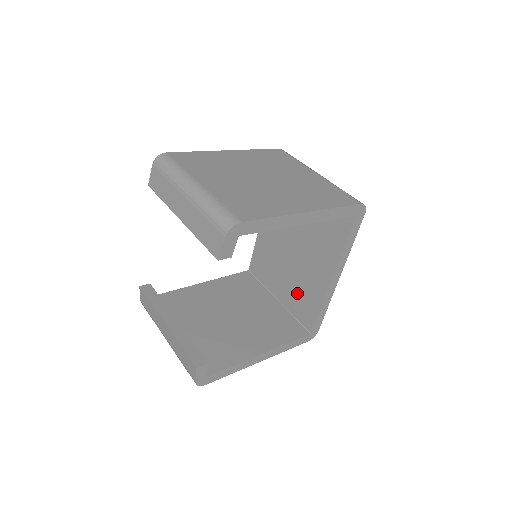
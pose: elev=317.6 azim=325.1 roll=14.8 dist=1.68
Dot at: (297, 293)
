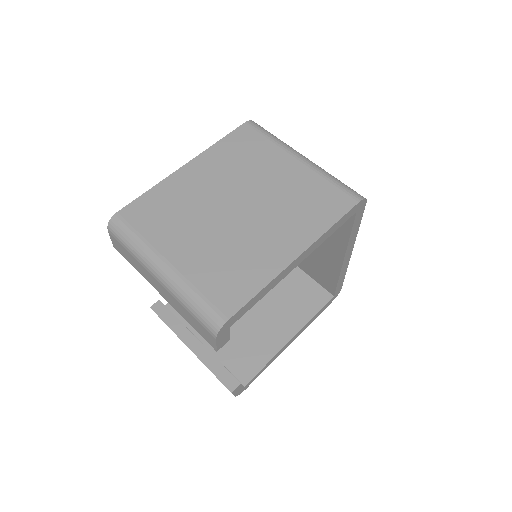
Dot at: (310, 262)
